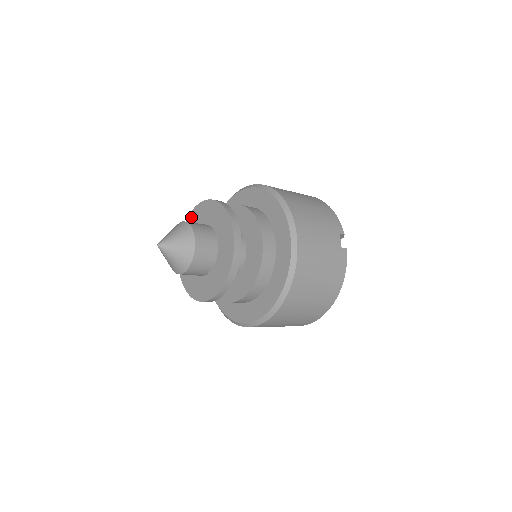
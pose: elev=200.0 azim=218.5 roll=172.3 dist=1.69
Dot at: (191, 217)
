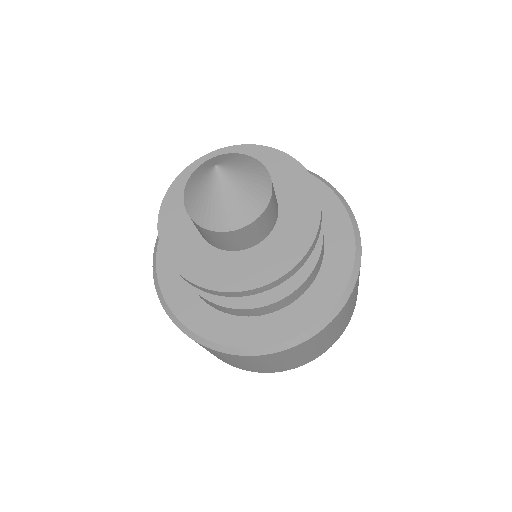
Dot at: (197, 167)
